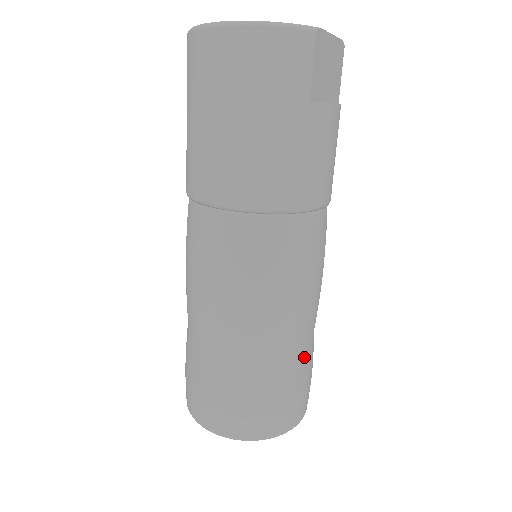
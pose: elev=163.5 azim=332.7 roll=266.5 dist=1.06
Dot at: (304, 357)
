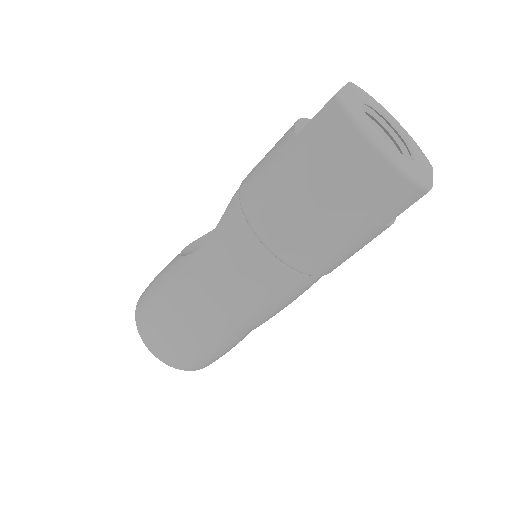
Dot at: occluded
